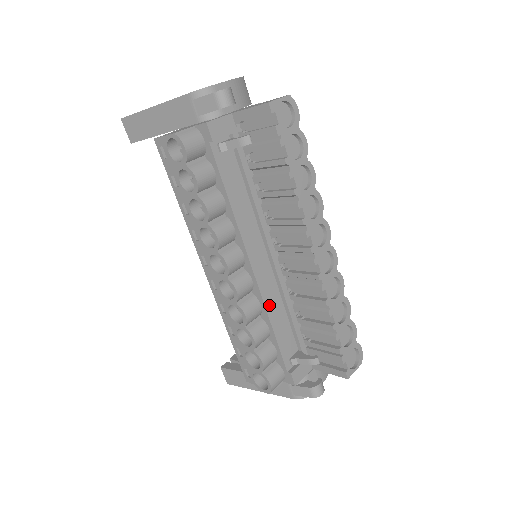
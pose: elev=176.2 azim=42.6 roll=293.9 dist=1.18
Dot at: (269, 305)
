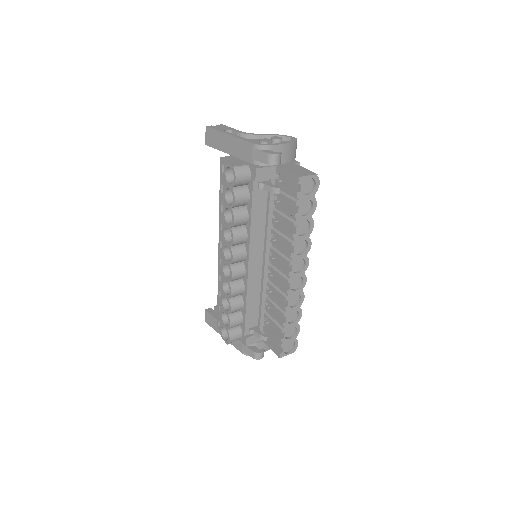
Dot at: (250, 291)
